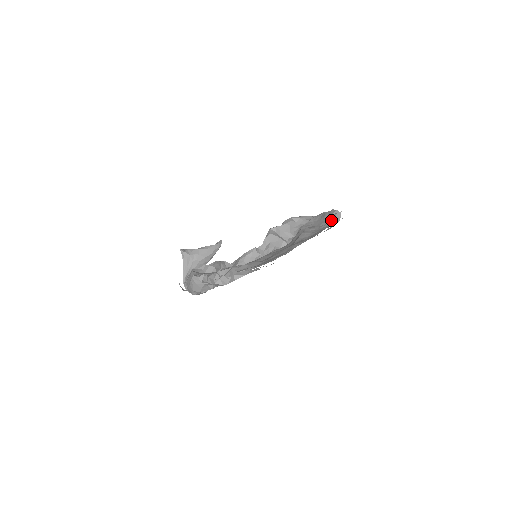
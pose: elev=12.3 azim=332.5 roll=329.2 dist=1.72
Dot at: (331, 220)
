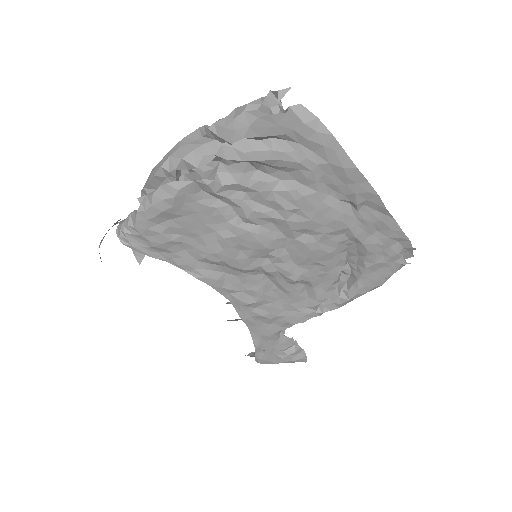
Dot at: occluded
